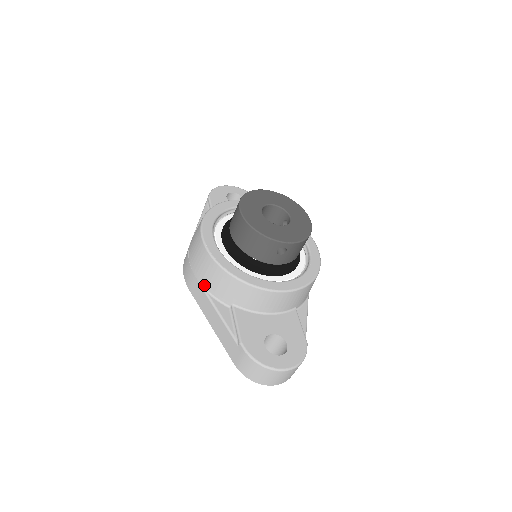
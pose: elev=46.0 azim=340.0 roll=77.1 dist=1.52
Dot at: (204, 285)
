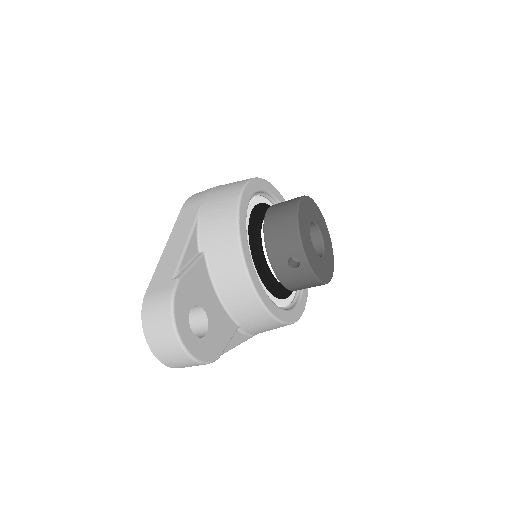
Dot at: (202, 214)
